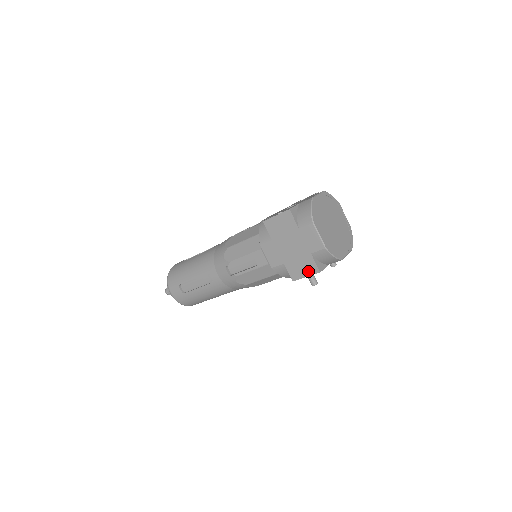
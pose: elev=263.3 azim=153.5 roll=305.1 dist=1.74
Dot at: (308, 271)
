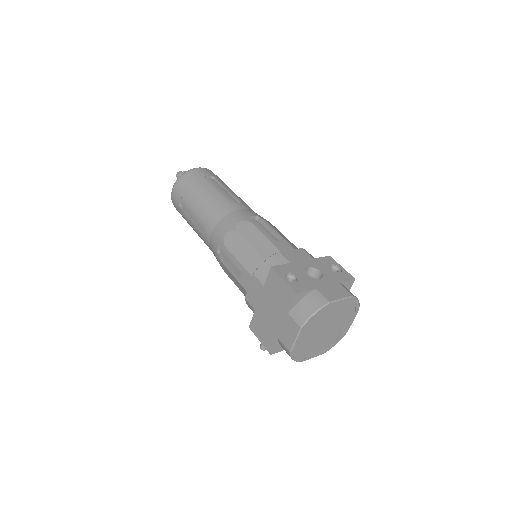
Dot at: (264, 341)
